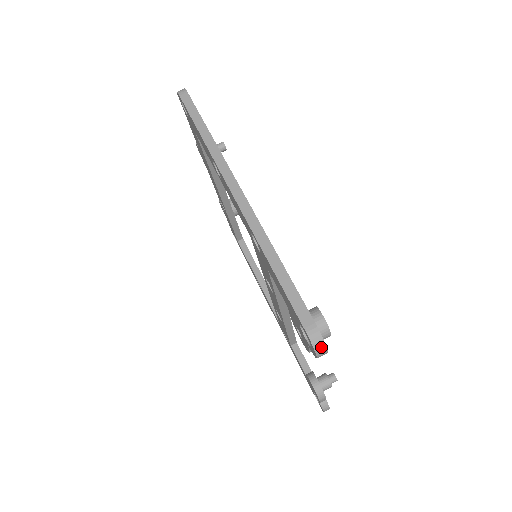
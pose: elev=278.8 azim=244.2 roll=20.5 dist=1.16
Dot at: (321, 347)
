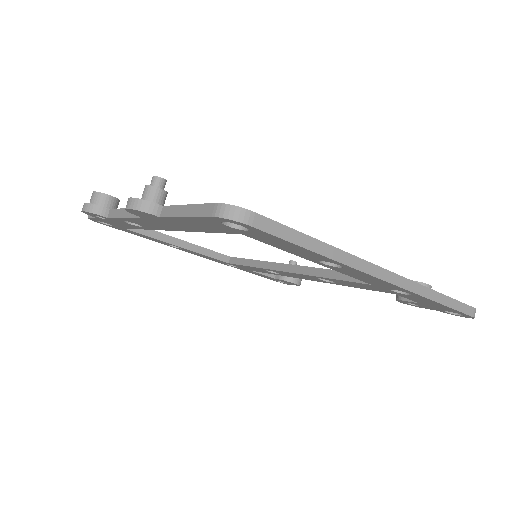
Dot at: occluded
